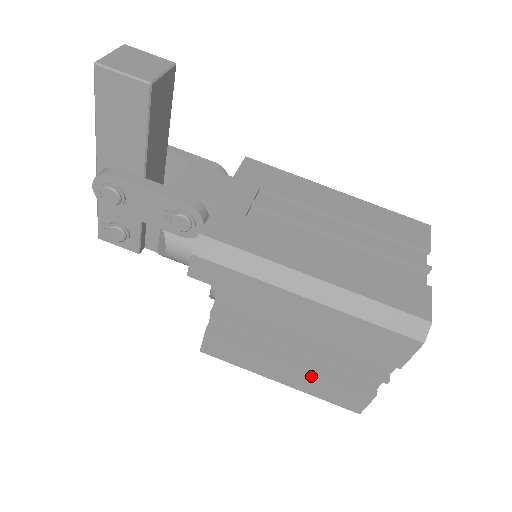
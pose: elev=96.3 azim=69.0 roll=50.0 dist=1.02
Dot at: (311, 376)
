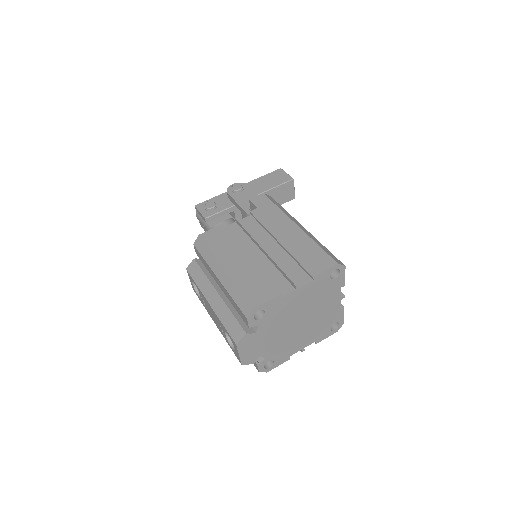
Dot at: (252, 269)
